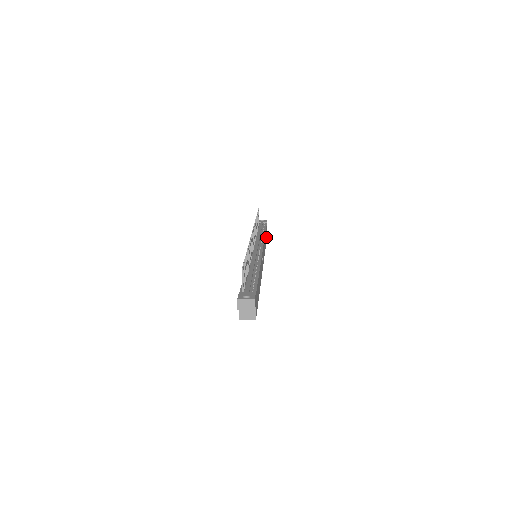
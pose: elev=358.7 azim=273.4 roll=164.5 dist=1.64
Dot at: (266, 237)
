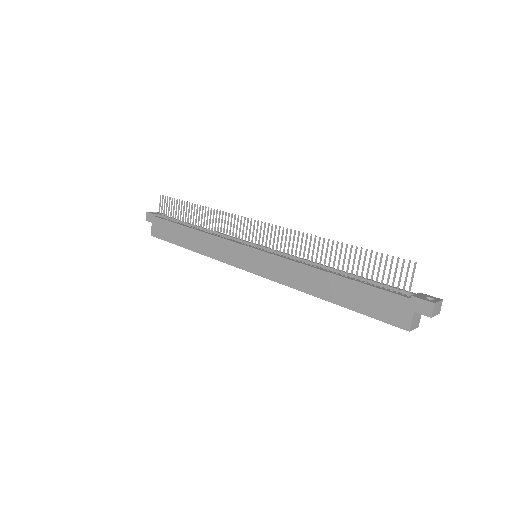
Dot at: occluded
